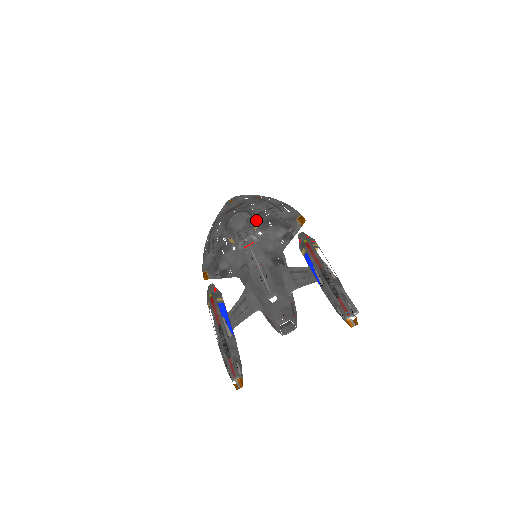
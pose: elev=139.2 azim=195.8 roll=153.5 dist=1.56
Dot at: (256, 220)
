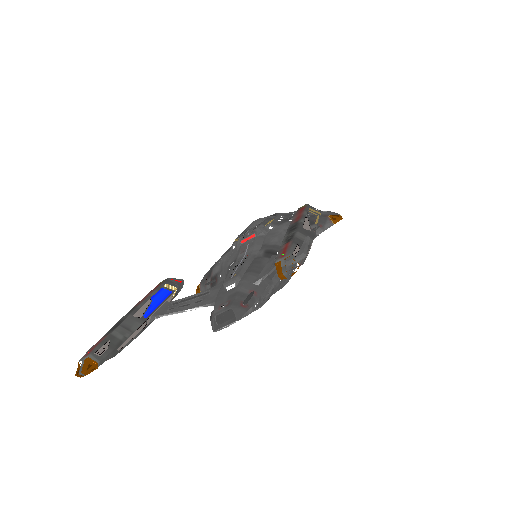
Dot at: (275, 217)
